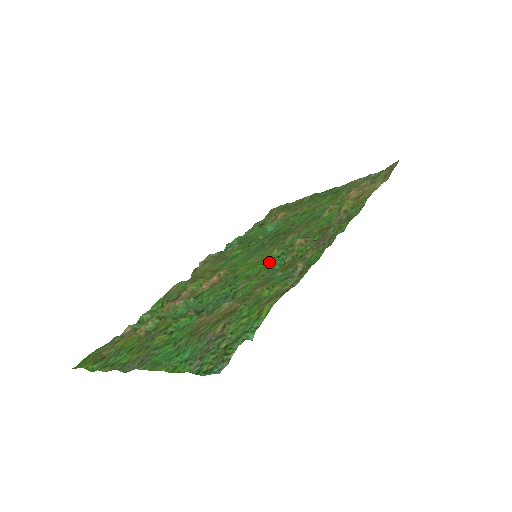
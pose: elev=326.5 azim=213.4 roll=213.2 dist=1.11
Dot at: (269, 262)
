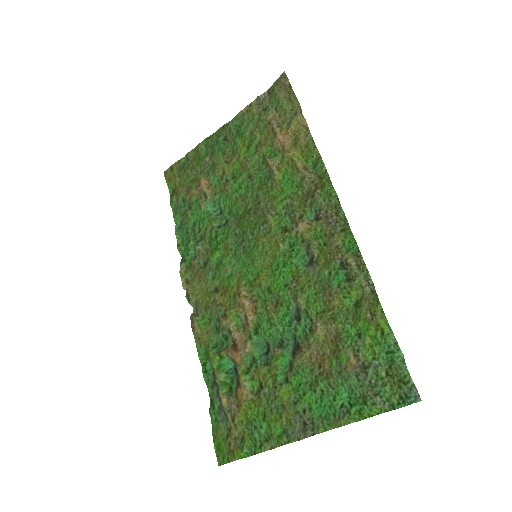
Dot at: (293, 262)
